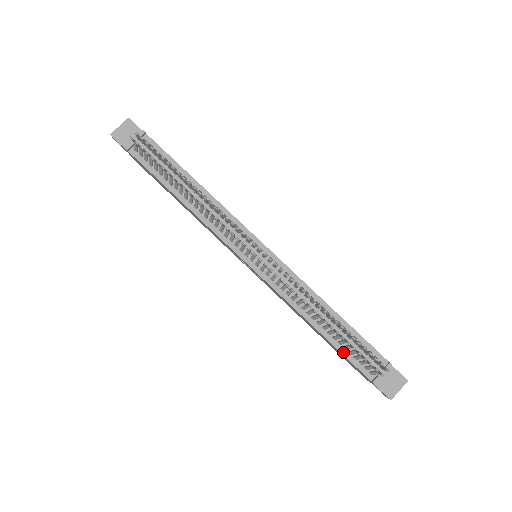
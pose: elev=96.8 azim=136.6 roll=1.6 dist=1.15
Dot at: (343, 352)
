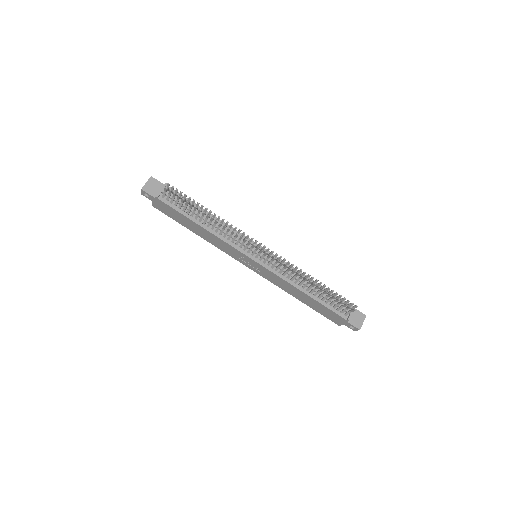
Dot at: (326, 305)
